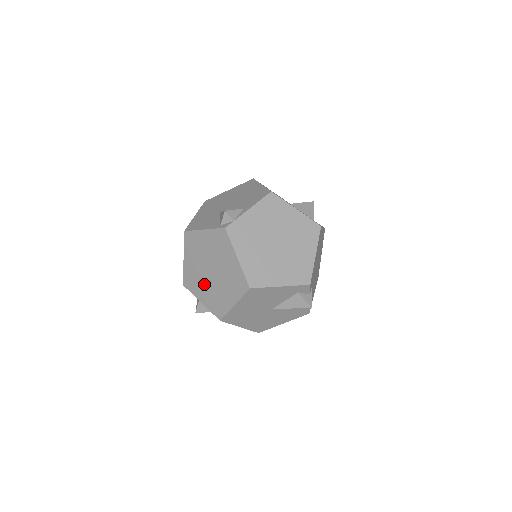
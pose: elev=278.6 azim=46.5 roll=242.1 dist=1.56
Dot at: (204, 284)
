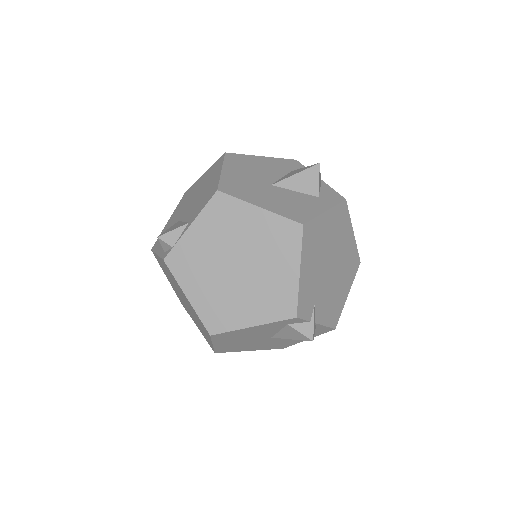
Dot at: (188, 311)
